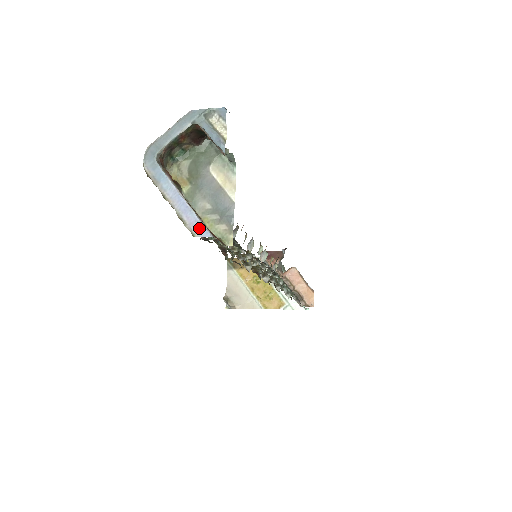
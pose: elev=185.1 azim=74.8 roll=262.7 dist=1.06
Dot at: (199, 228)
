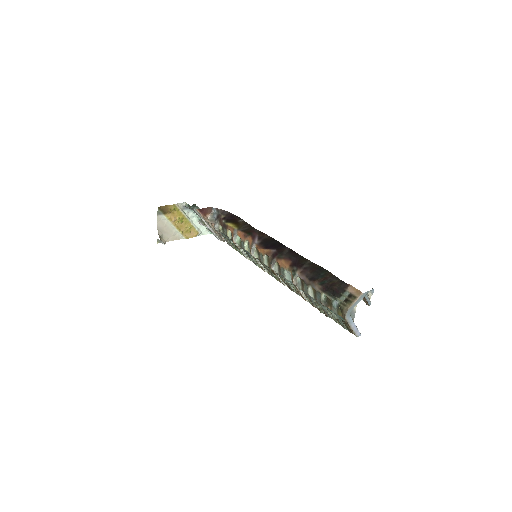
Dot at: (359, 334)
